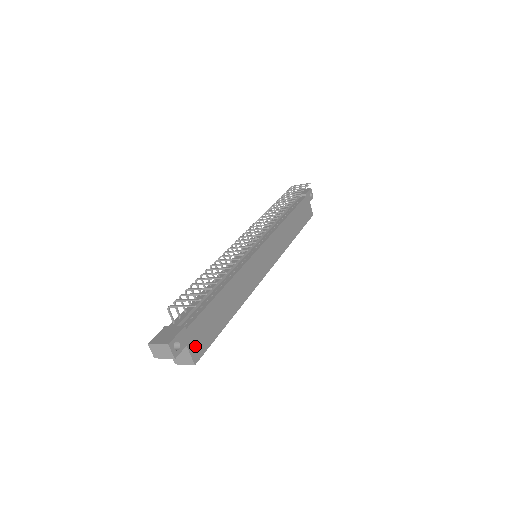
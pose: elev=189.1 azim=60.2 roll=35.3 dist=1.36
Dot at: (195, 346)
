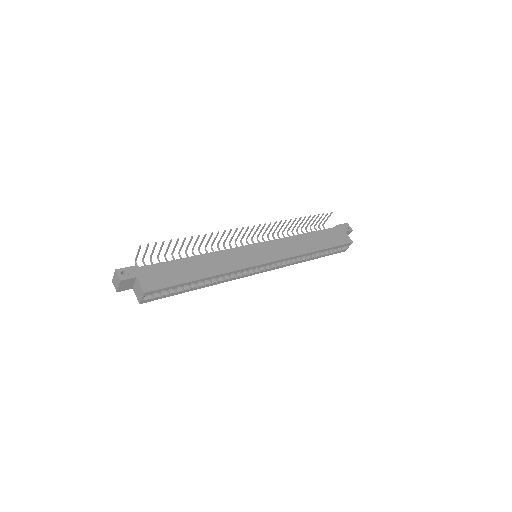
Dot at: (148, 281)
